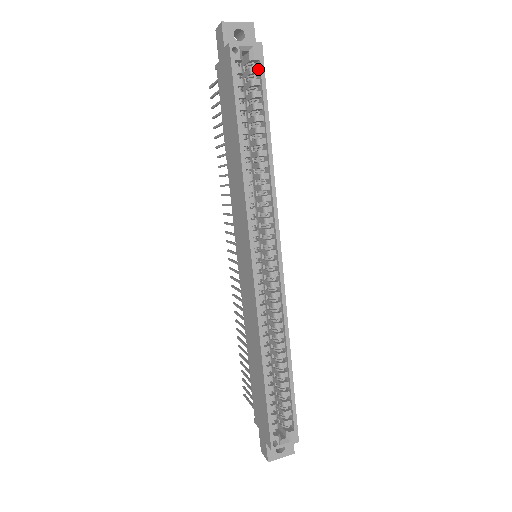
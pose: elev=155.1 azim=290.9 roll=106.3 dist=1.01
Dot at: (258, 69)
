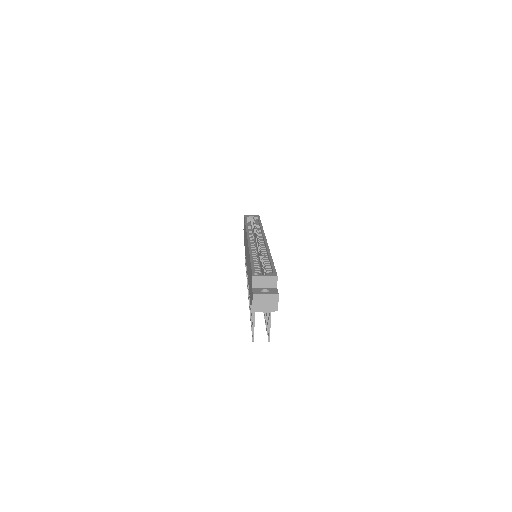
Dot at: (257, 219)
